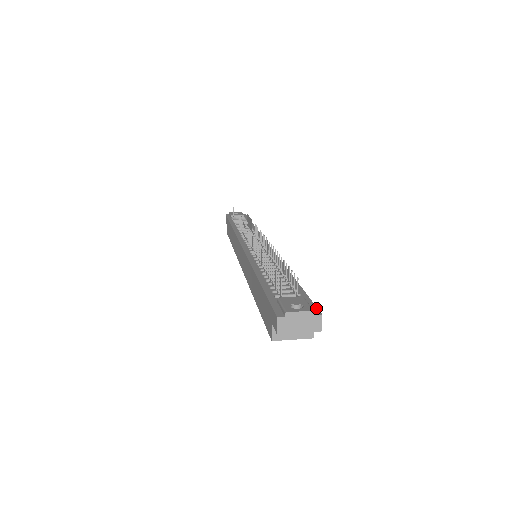
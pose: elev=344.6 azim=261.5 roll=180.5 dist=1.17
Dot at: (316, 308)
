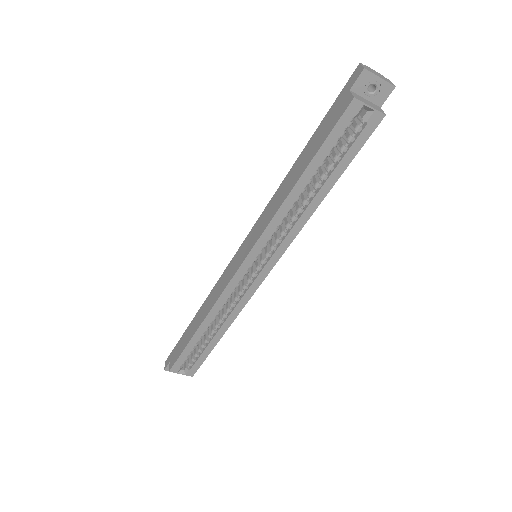
Dot at: occluded
